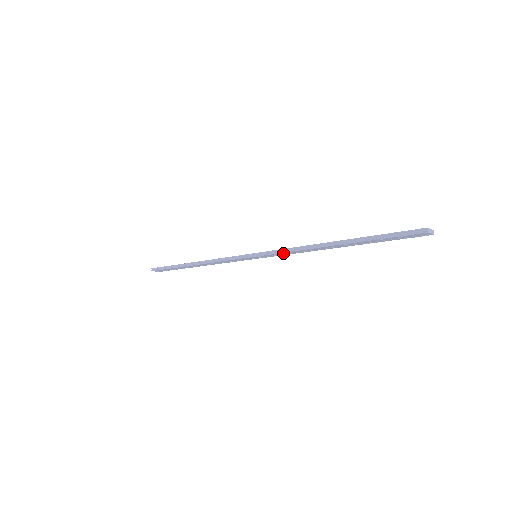
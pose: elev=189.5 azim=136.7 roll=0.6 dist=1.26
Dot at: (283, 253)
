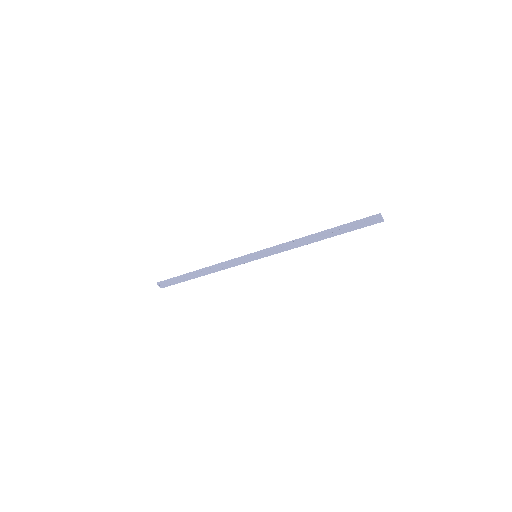
Dot at: (279, 248)
